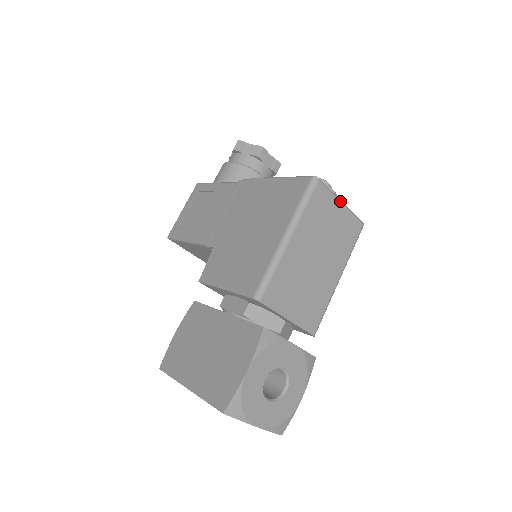
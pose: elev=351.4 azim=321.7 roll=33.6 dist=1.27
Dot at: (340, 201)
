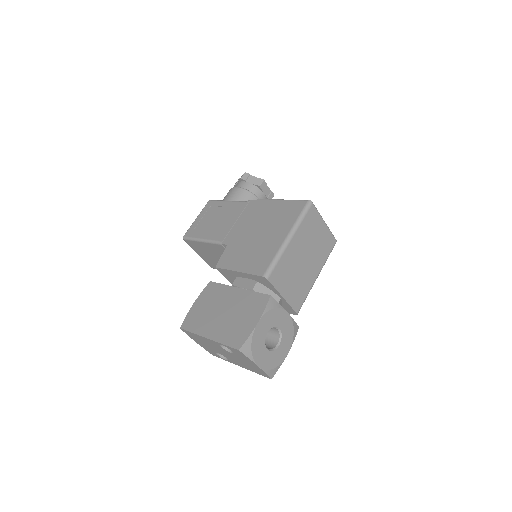
Dot at: (324, 221)
